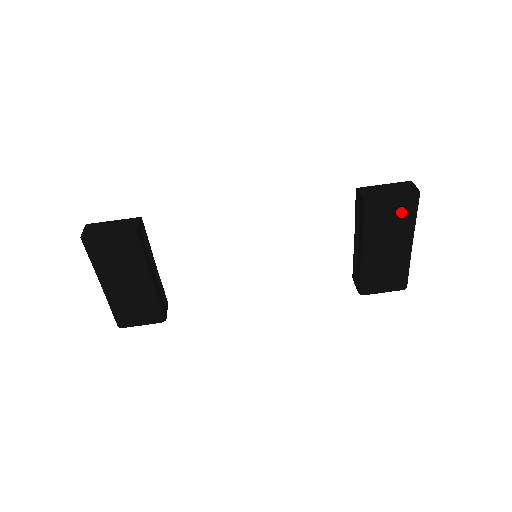
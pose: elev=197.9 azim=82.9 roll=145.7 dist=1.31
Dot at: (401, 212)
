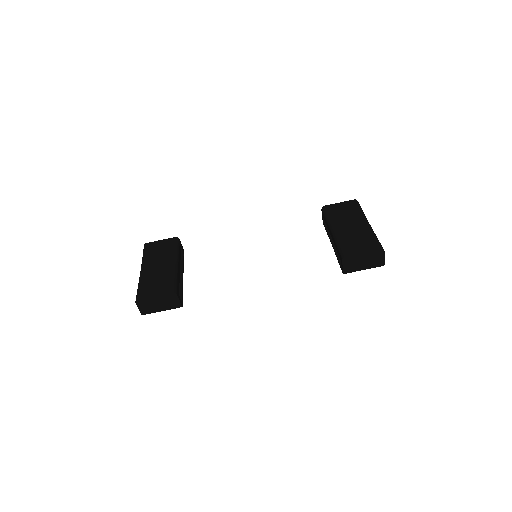
Dot at: (349, 208)
